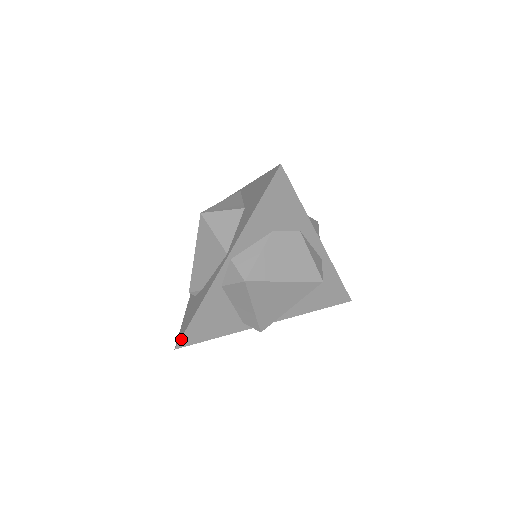
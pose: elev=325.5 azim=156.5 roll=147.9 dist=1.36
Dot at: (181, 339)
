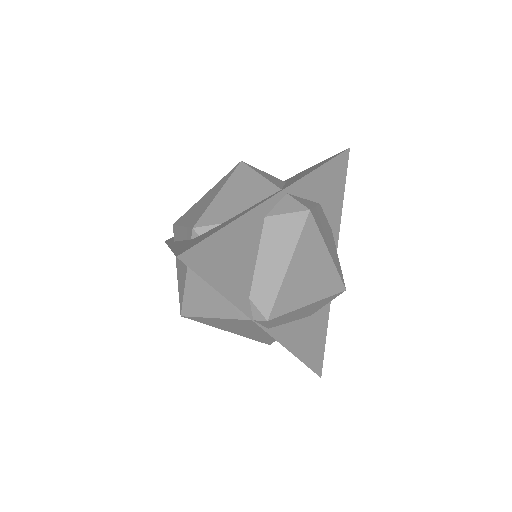
Dot at: (193, 248)
